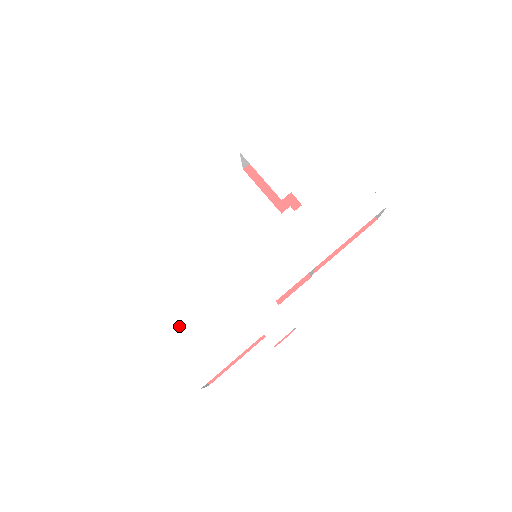
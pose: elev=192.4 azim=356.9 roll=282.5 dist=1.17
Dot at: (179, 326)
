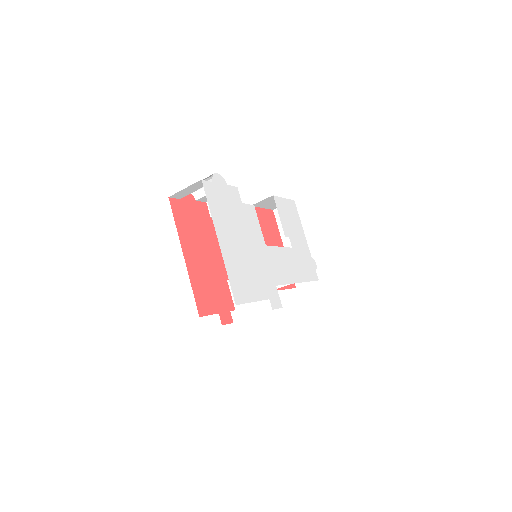
Dot at: (233, 257)
